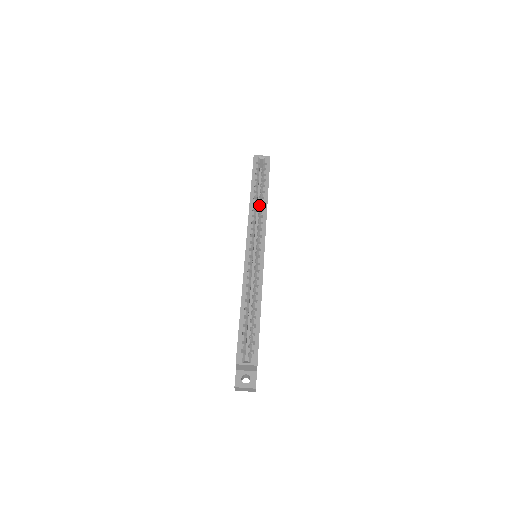
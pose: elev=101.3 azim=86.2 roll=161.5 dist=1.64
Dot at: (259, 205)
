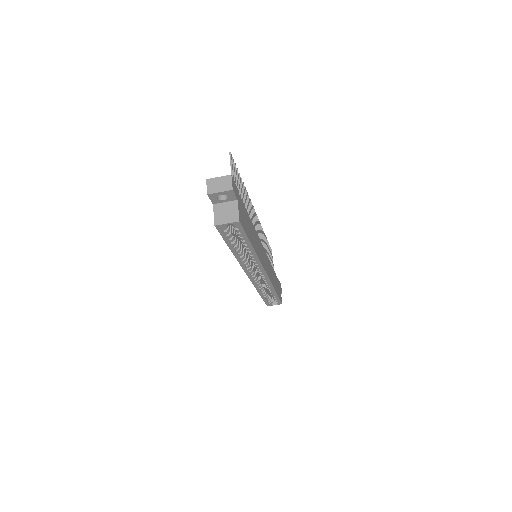
Dot at: occluded
